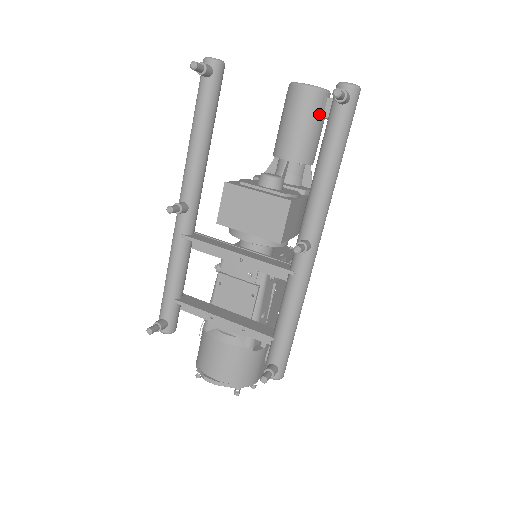
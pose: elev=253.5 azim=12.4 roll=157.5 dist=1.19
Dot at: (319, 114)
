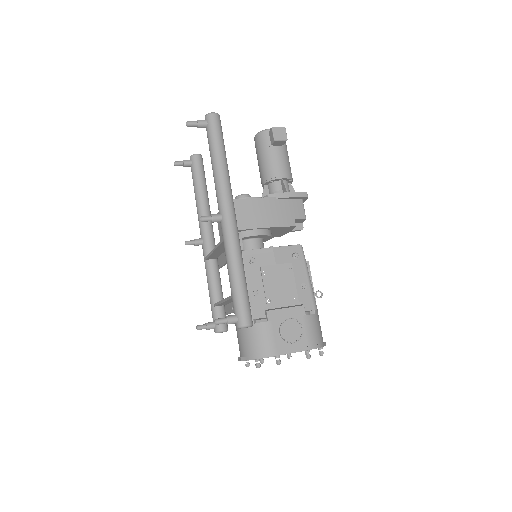
Dot at: (268, 145)
